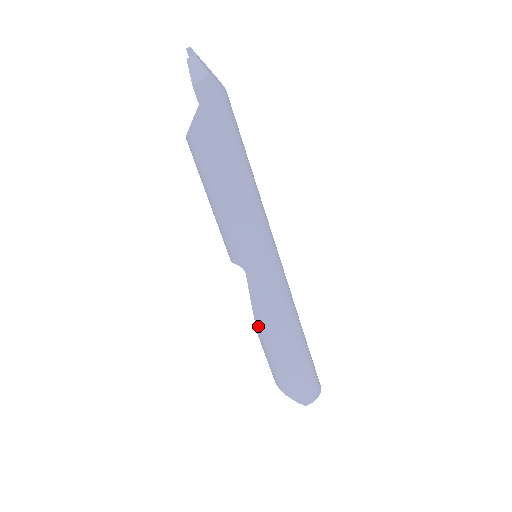
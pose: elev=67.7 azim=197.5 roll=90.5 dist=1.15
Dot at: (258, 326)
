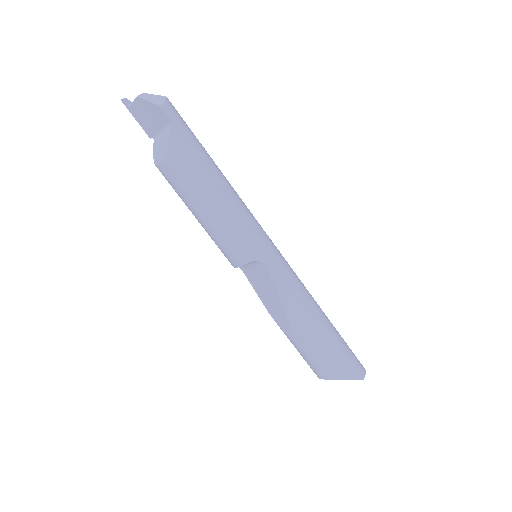
Dot at: (293, 318)
